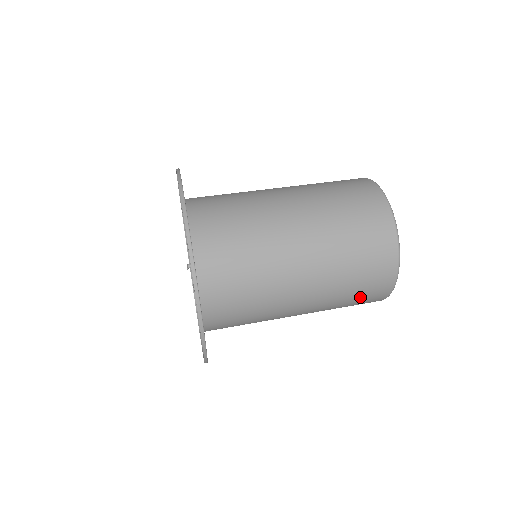
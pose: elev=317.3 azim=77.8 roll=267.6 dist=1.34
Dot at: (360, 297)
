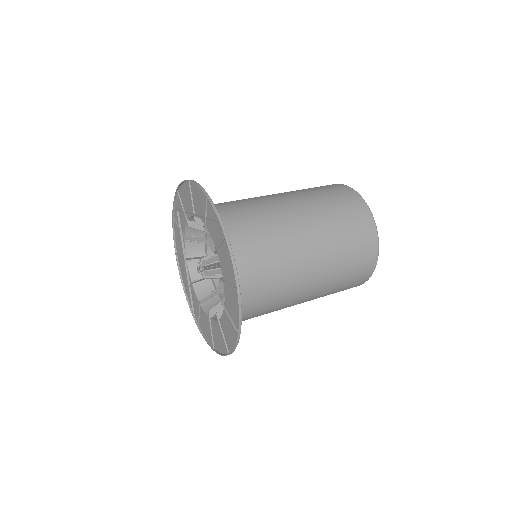
Dot at: (355, 264)
